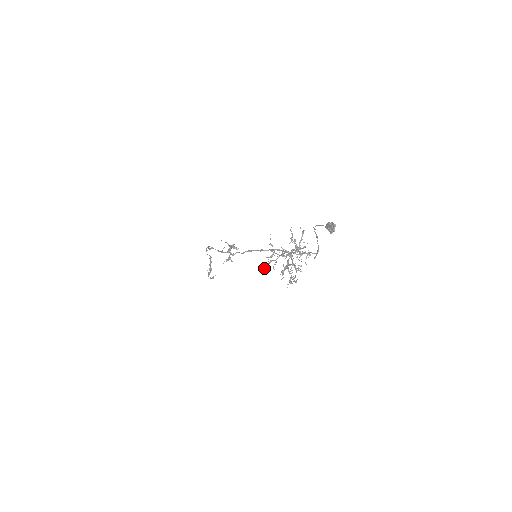
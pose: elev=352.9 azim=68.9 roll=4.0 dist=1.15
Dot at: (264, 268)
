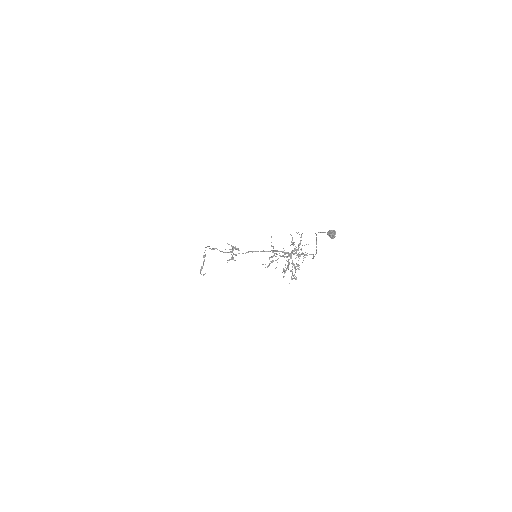
Dot at: (267, 267)
